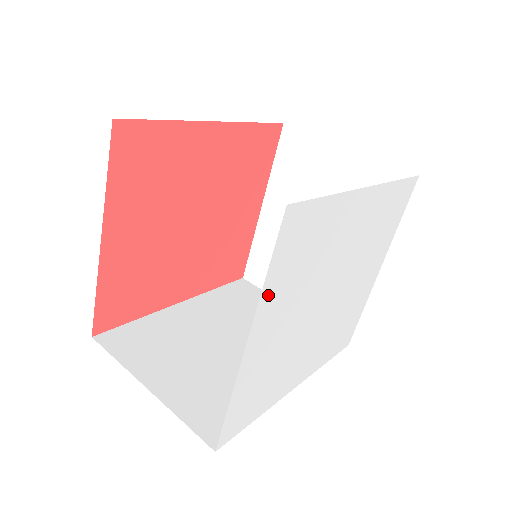
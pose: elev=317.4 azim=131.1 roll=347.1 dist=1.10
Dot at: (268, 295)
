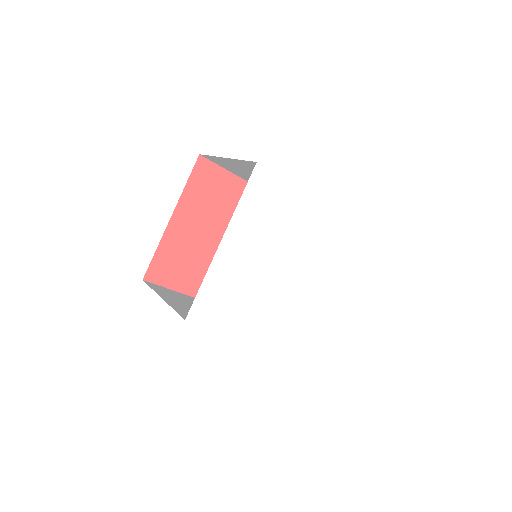
Dot at: (240, 215)
